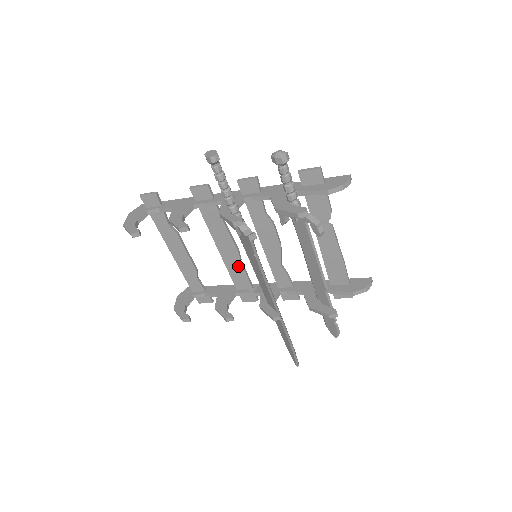
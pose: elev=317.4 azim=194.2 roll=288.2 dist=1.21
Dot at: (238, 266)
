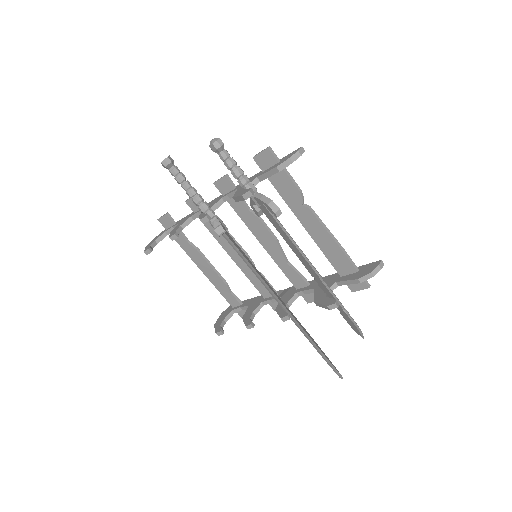
Dot at: occluded
